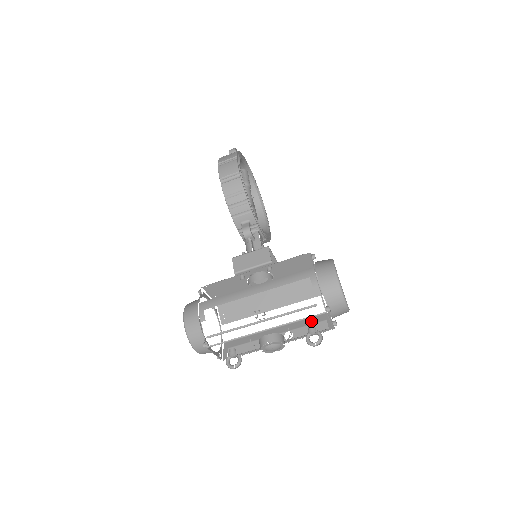
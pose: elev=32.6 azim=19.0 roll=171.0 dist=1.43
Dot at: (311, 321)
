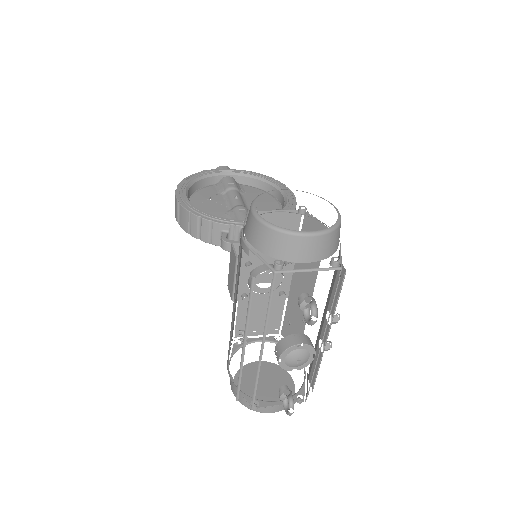
Dot at: (333, 278)
